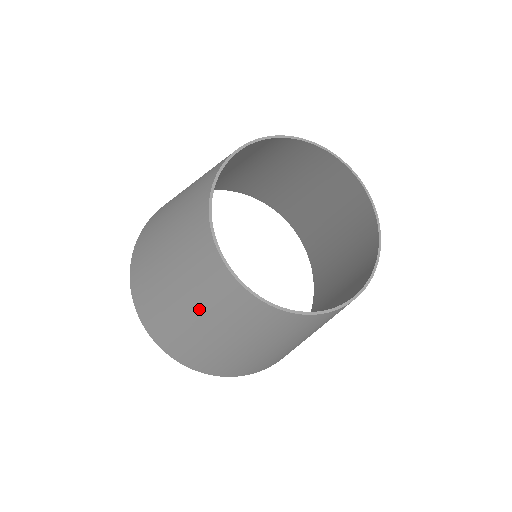
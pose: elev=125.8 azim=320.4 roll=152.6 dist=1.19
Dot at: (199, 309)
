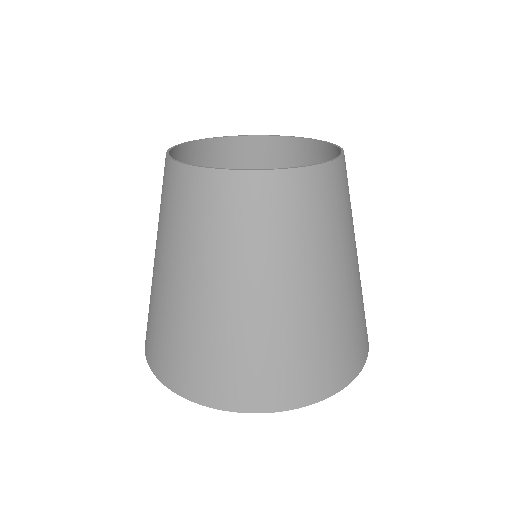
Dot at: (290, 265)
